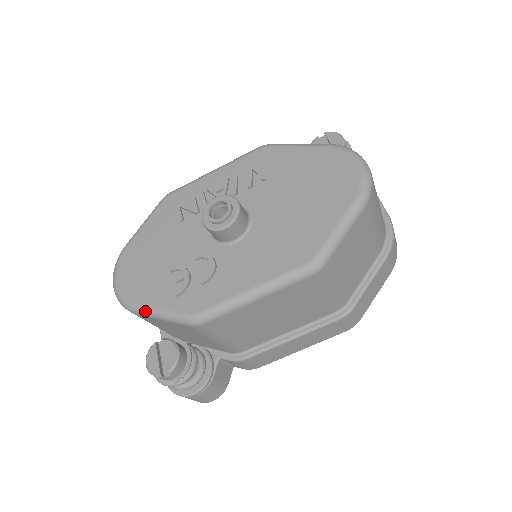
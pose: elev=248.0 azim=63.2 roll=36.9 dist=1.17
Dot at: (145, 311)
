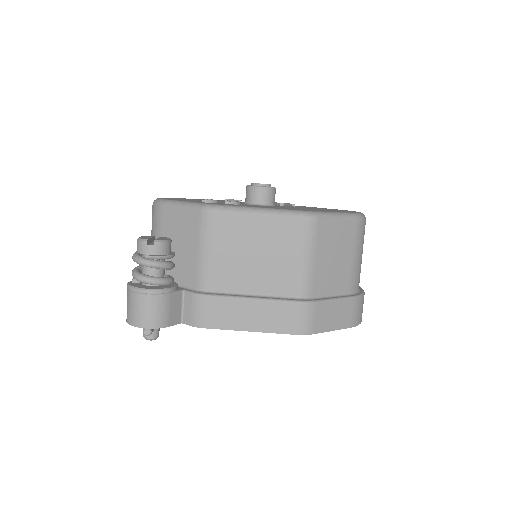
Dot at: (173, 202)
